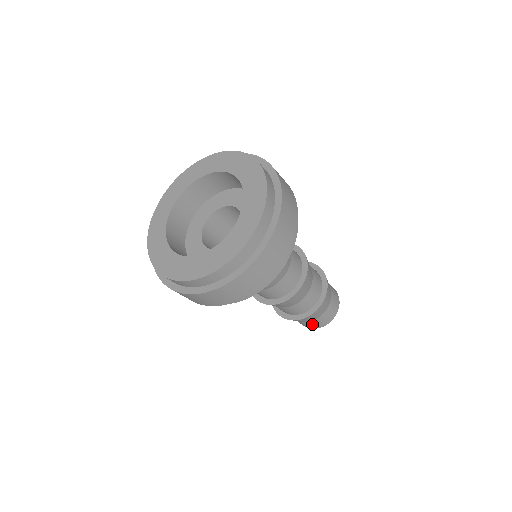
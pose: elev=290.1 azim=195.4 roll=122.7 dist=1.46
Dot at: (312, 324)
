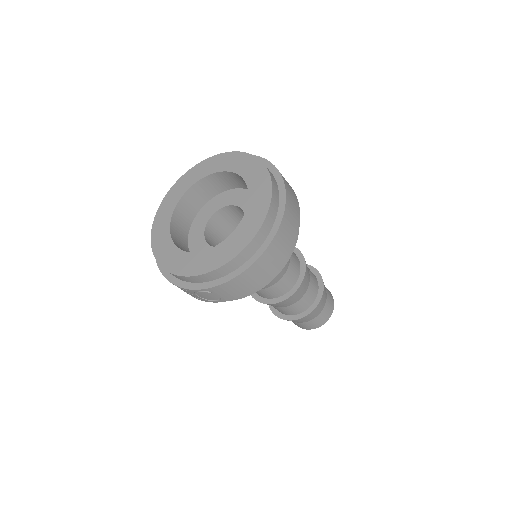
Dot at: (325, 312)
